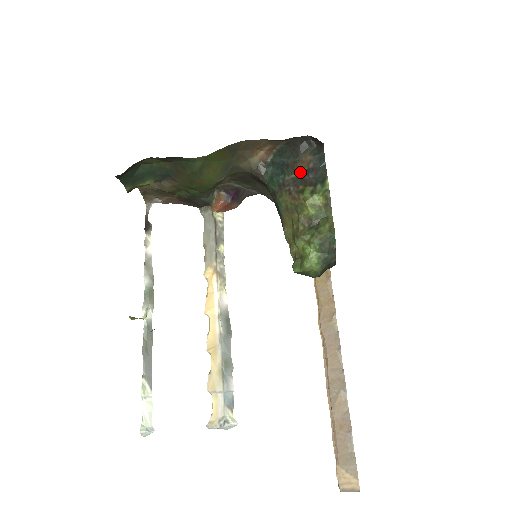
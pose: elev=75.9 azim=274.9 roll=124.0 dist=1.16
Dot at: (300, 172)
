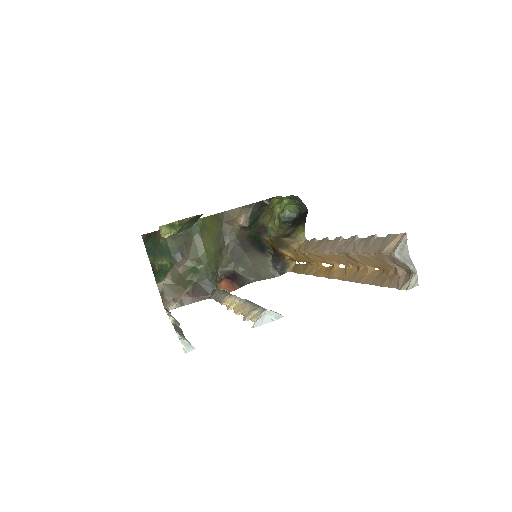
Dot at: occluded
